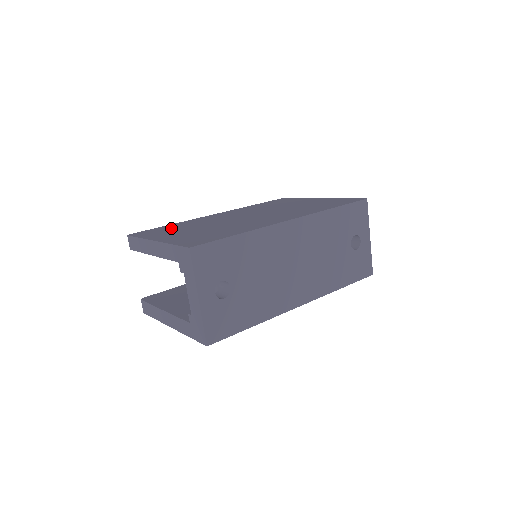
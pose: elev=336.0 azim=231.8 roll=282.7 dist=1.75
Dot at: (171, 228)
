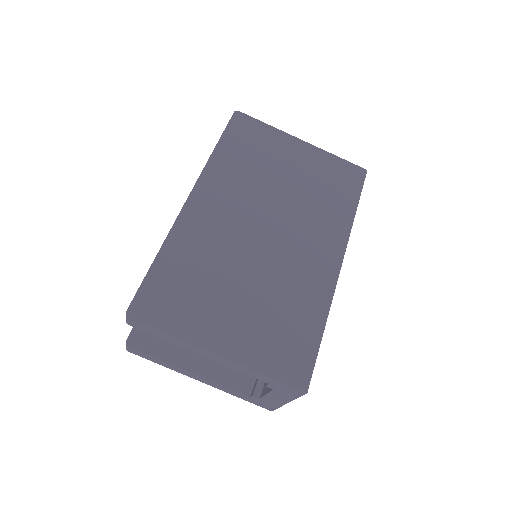
Dot at: (184, 283)
